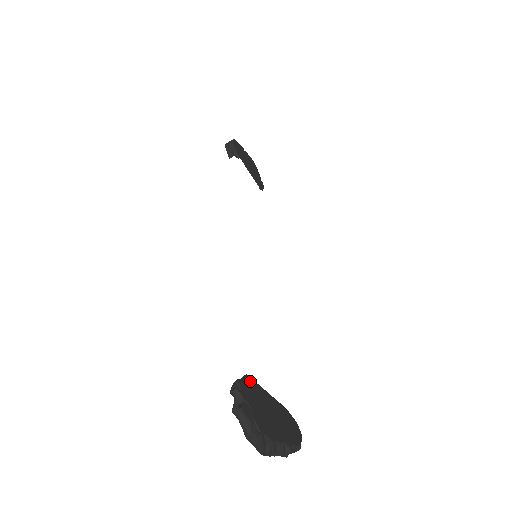
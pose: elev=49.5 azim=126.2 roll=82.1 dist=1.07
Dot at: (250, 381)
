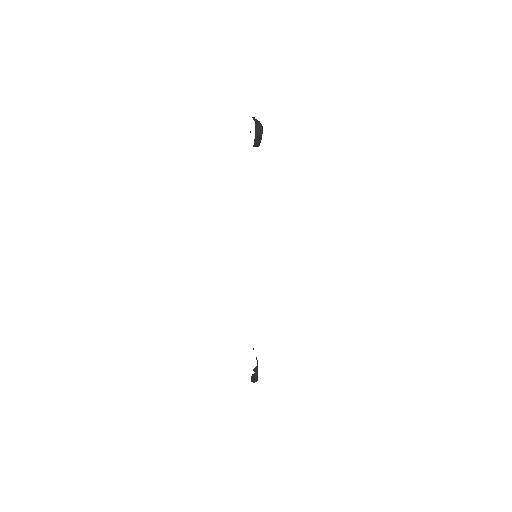
Dot at: occluded
